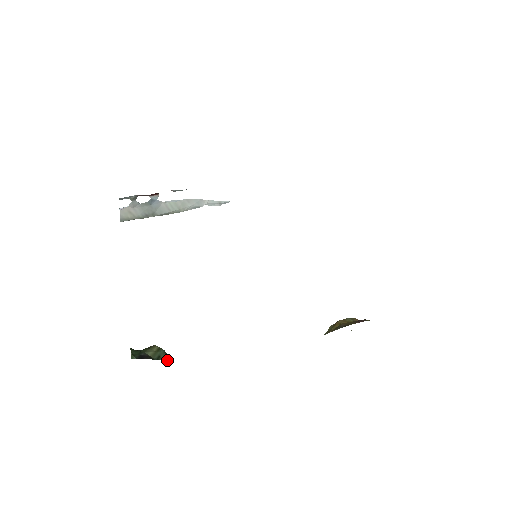
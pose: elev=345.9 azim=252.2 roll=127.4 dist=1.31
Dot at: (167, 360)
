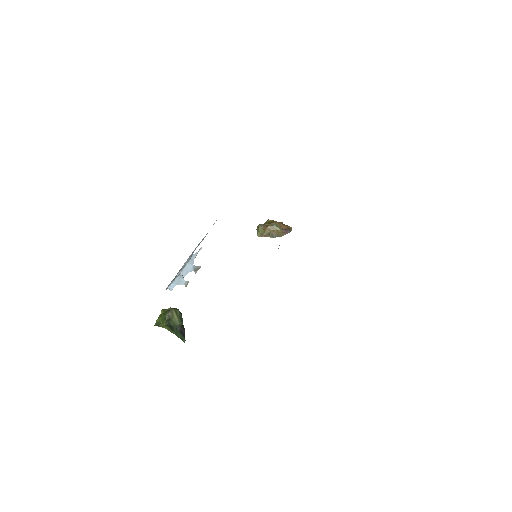
Dot at: (181, 313)
